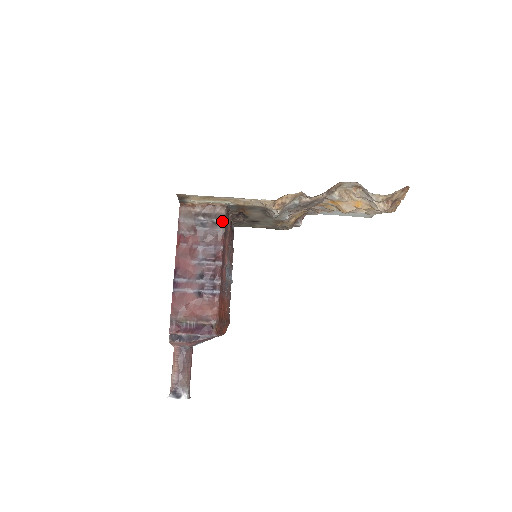
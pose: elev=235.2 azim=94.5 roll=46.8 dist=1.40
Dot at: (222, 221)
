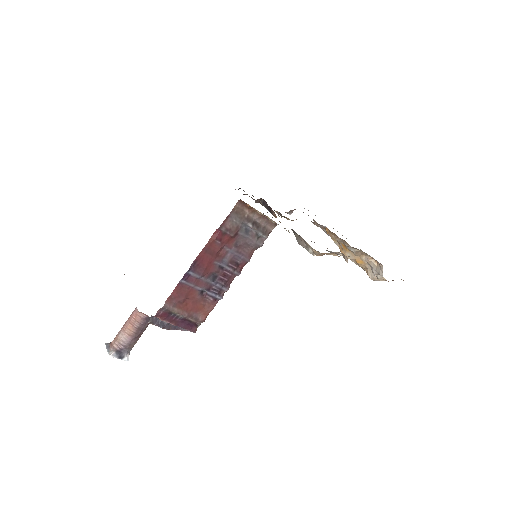
Dot at: (265, 237)
